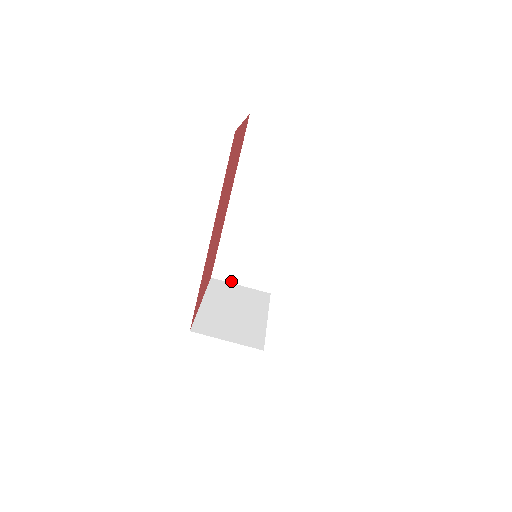
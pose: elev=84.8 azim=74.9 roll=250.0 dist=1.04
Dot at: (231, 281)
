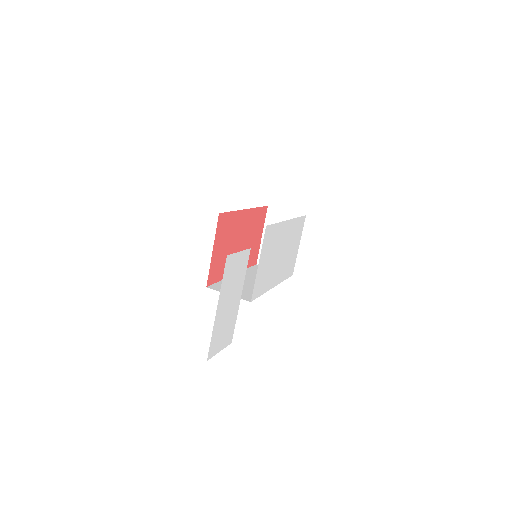
Dot at: occluded
